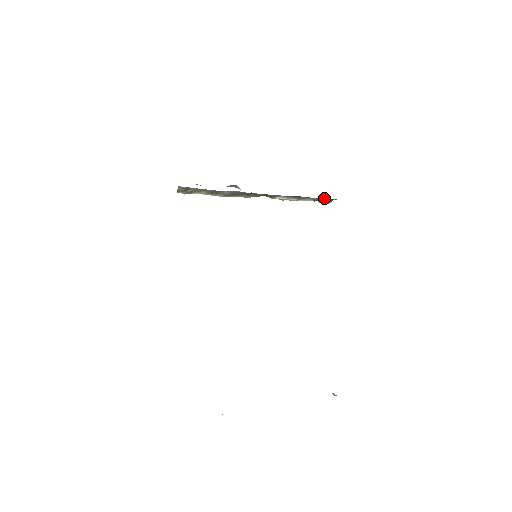
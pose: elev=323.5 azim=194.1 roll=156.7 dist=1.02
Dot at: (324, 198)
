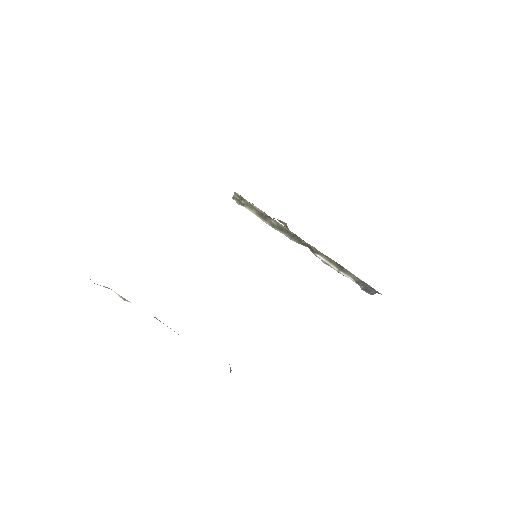
Dot at: (366, 283)
